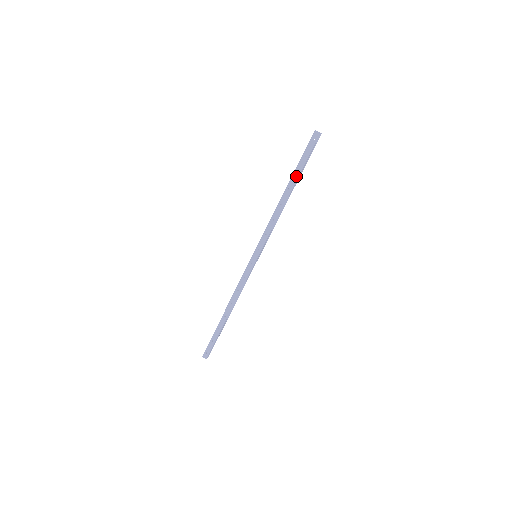
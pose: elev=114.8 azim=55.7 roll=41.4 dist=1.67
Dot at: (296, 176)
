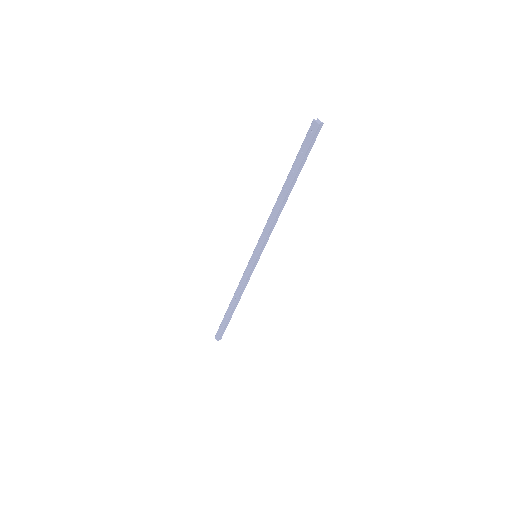
Dot at: (292, 175)
